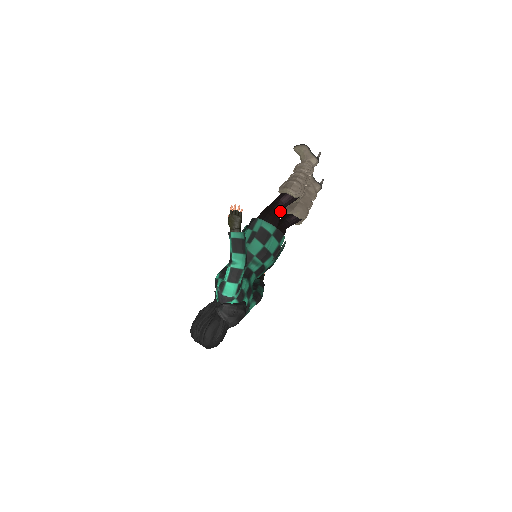
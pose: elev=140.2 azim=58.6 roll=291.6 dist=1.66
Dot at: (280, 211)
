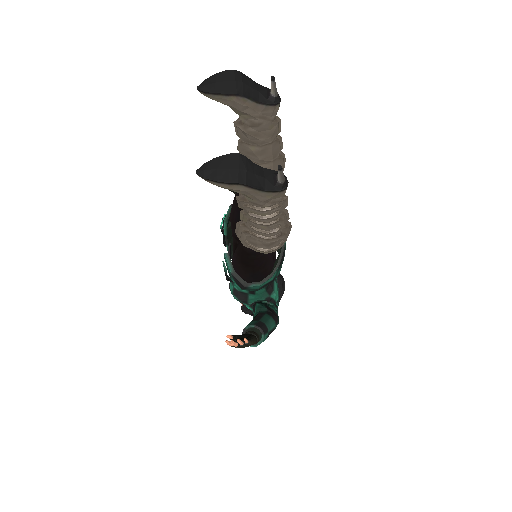
Dot at: occluded
